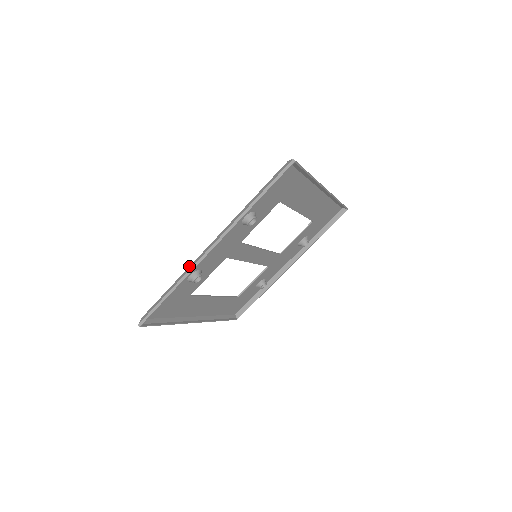
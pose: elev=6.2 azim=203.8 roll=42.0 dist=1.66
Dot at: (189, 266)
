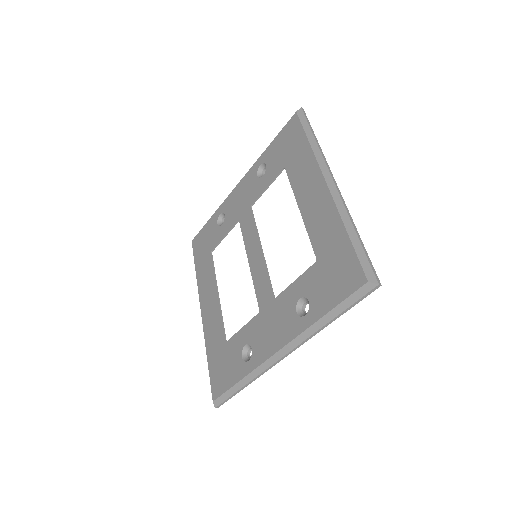
Dot at: (256, 368)
